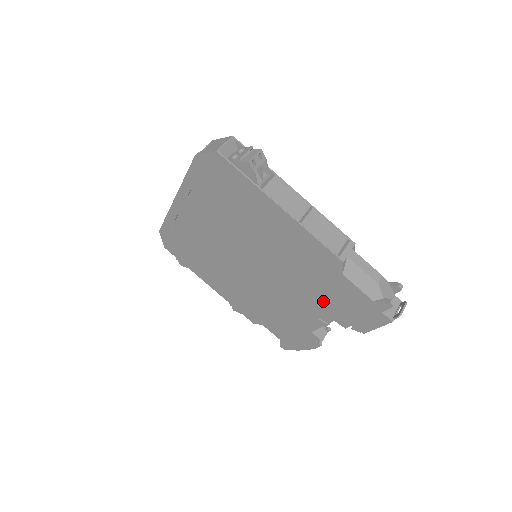
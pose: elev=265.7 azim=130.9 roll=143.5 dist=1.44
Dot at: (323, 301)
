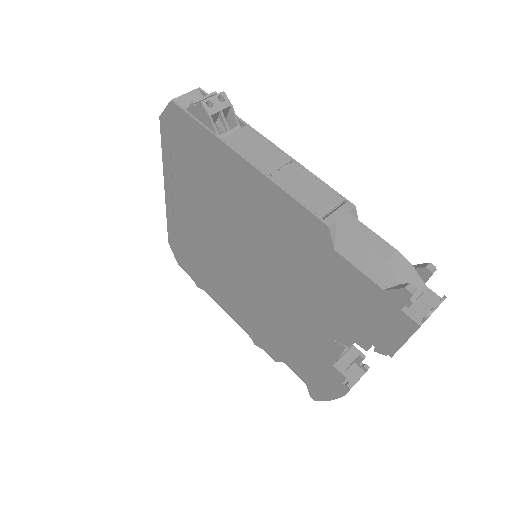
Dot at: (328, 306)
